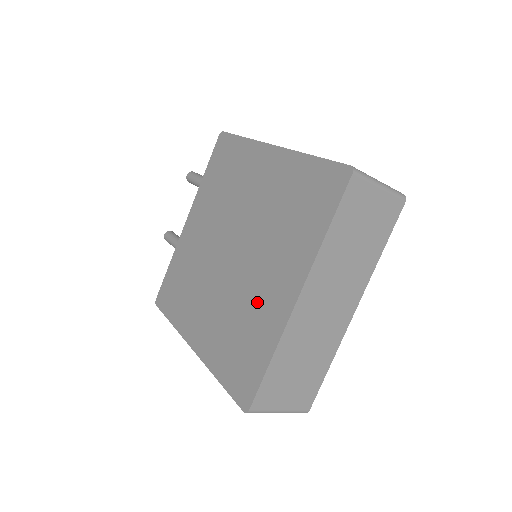
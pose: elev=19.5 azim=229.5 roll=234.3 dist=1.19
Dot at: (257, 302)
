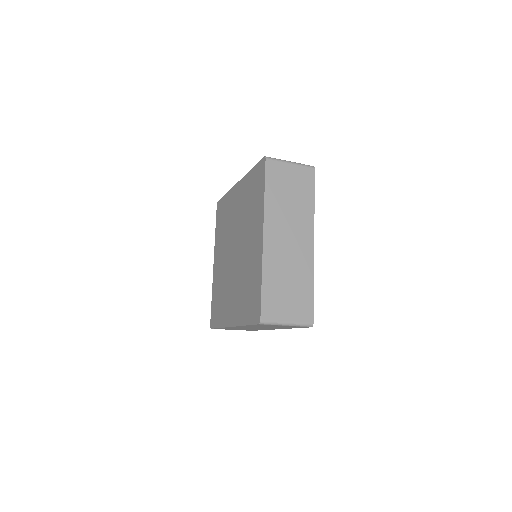
Dot at: (250, 261)
